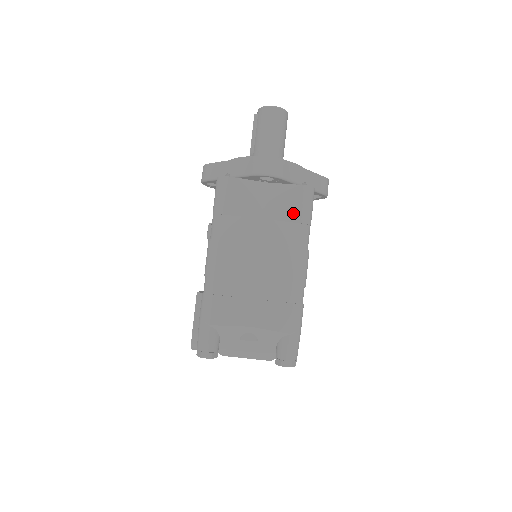
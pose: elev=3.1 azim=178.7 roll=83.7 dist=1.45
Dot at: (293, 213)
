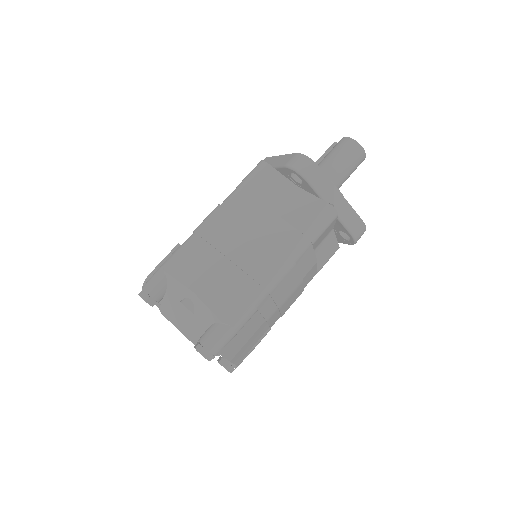
Dot at: (302, 221)
